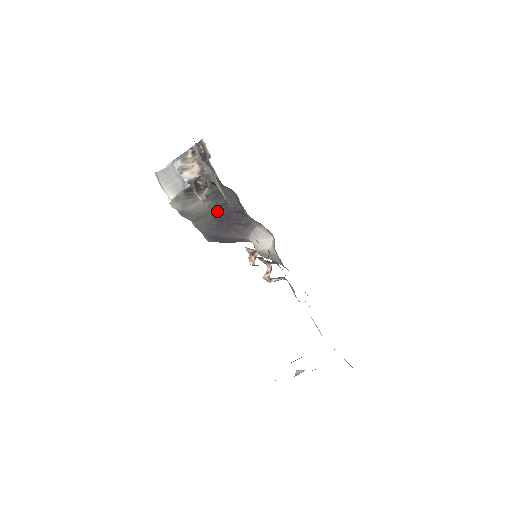
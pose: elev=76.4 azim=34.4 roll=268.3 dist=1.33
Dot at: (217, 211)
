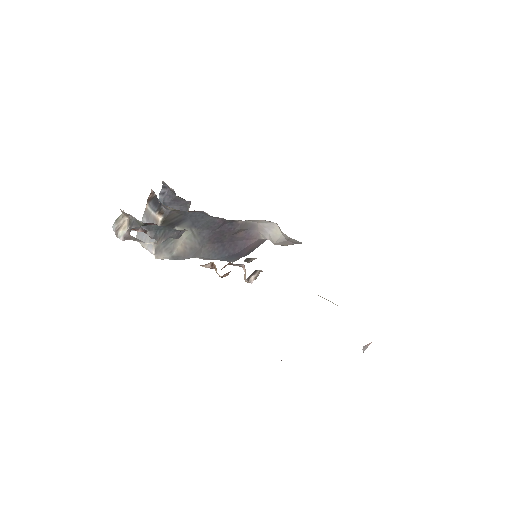
Dot at: (206, 235)
